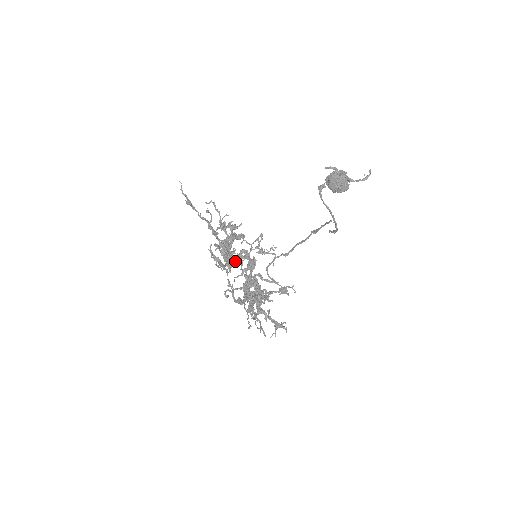
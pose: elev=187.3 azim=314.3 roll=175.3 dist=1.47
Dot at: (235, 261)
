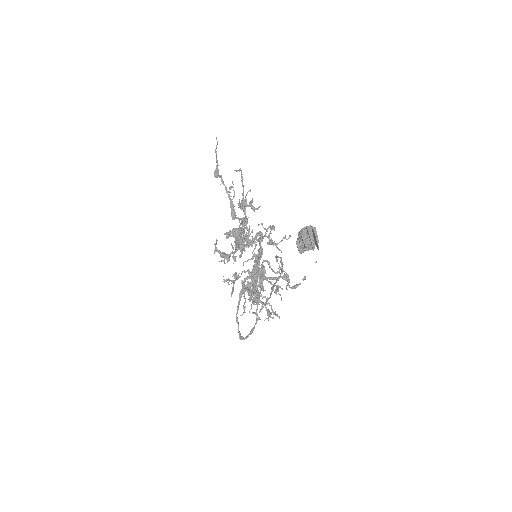
Dot at: (248, 244)
